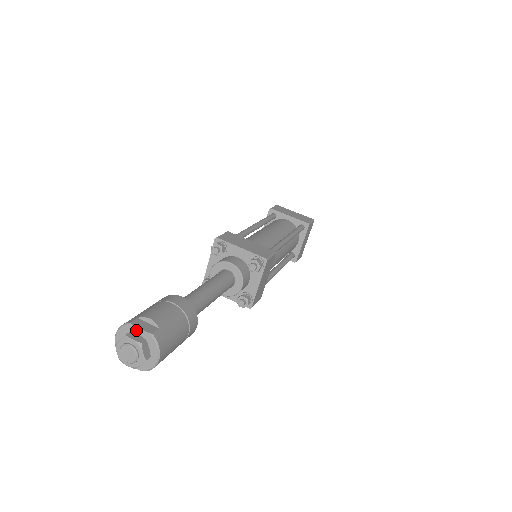
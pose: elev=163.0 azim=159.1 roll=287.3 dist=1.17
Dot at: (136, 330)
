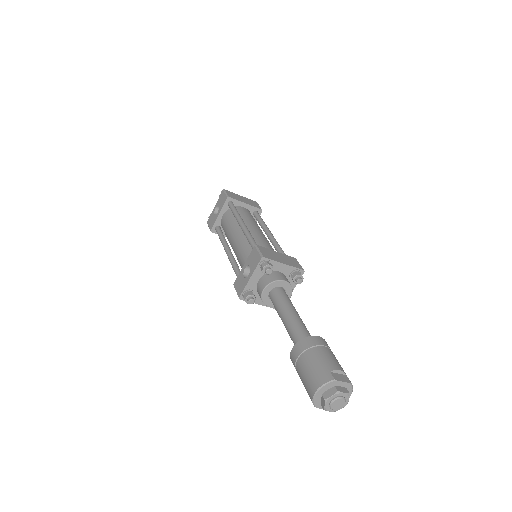
Dot at: (339, 384)
